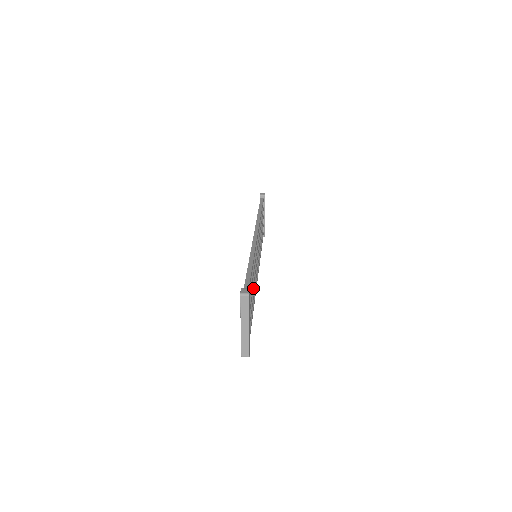
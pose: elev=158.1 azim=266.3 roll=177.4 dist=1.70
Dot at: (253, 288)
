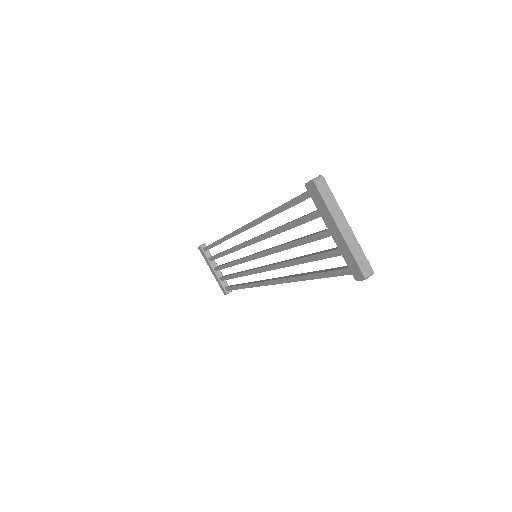
Dot at: (289, 259)
